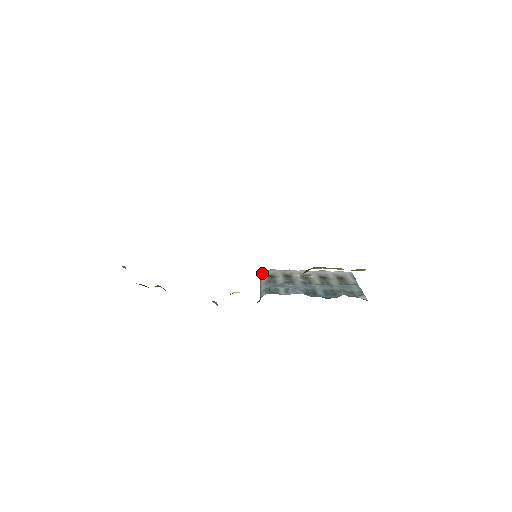
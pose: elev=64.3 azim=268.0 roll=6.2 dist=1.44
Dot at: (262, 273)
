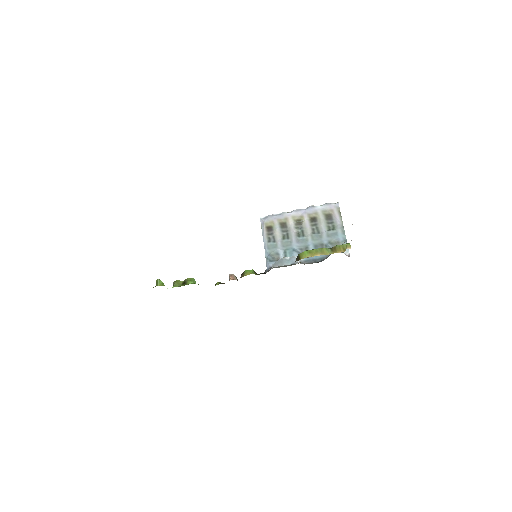
Dot at: (261, 221)
